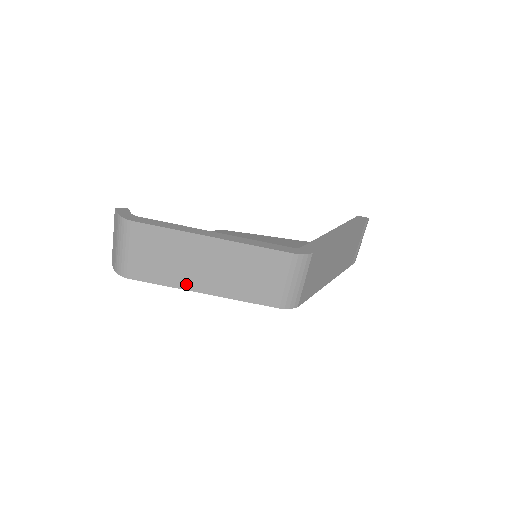
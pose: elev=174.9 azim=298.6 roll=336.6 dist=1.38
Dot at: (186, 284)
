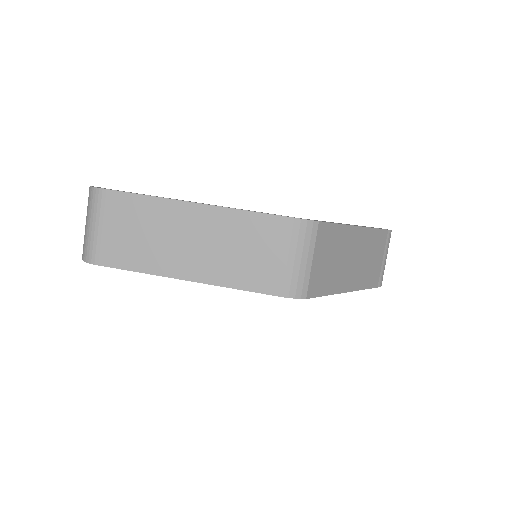
Dot at: (165, 268)
